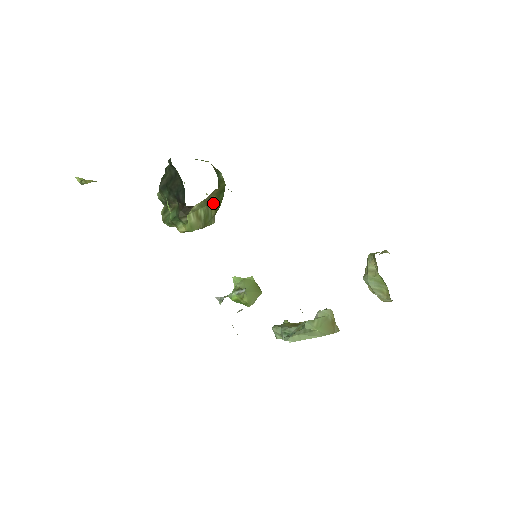
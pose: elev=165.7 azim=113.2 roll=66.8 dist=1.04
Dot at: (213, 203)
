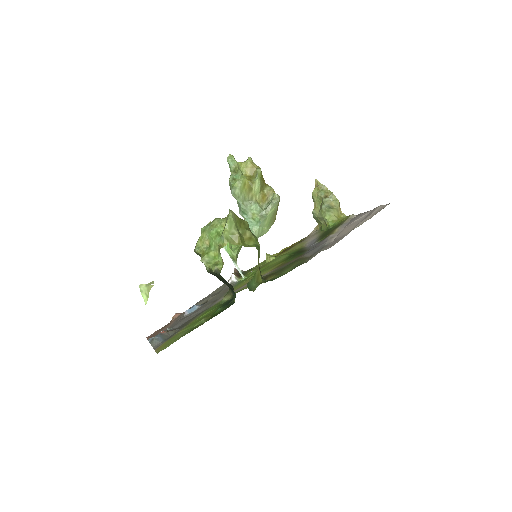
Dot at: occluded
